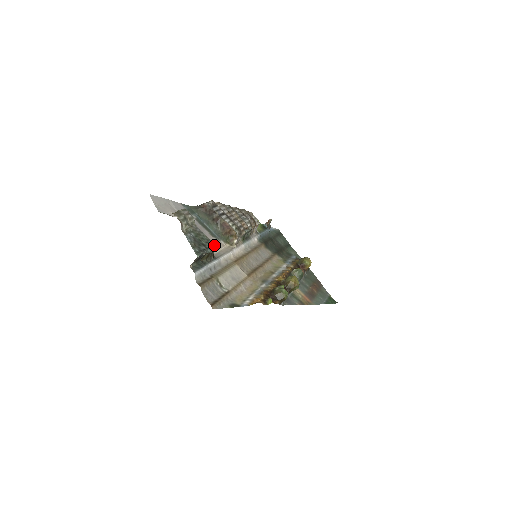
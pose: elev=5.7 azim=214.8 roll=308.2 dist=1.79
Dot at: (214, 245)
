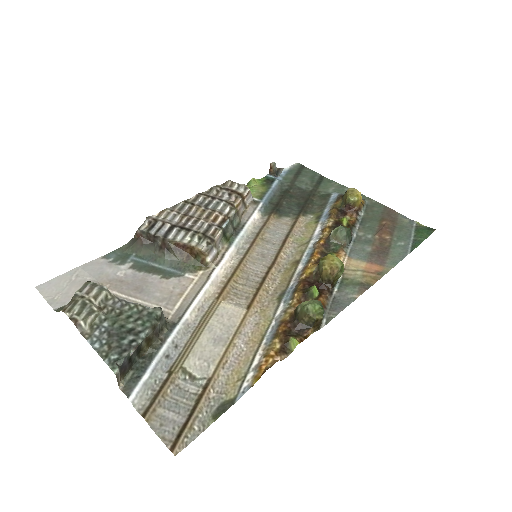
Dot at: (154, 313)
